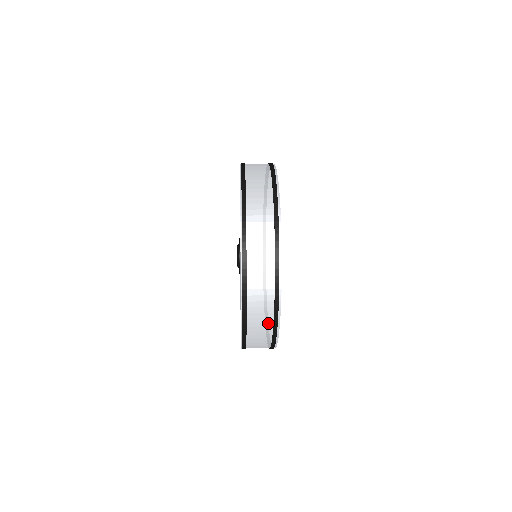
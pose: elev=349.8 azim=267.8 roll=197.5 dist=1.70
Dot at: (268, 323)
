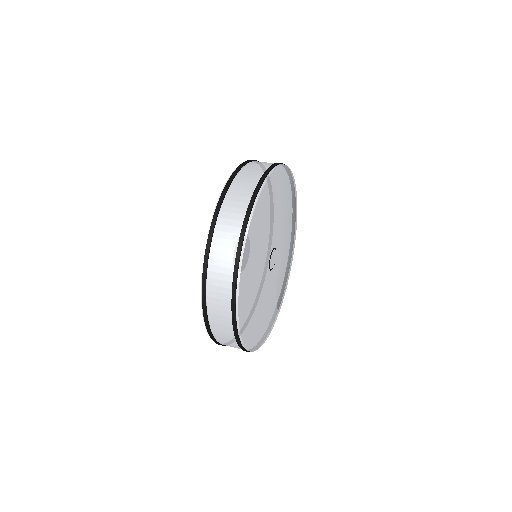
Dot at: occluded
